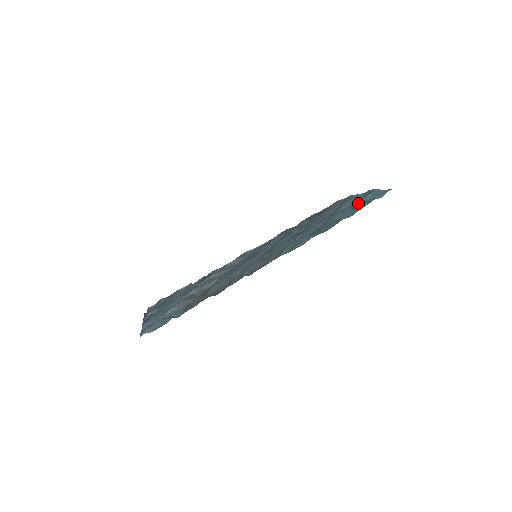
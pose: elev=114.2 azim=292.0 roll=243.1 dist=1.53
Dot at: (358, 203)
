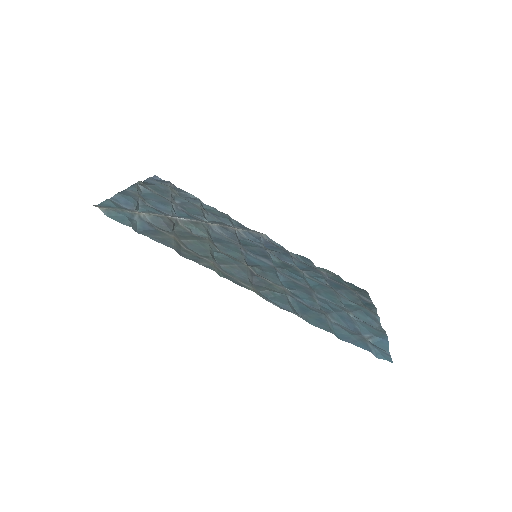
Dot at: (363, 331)
